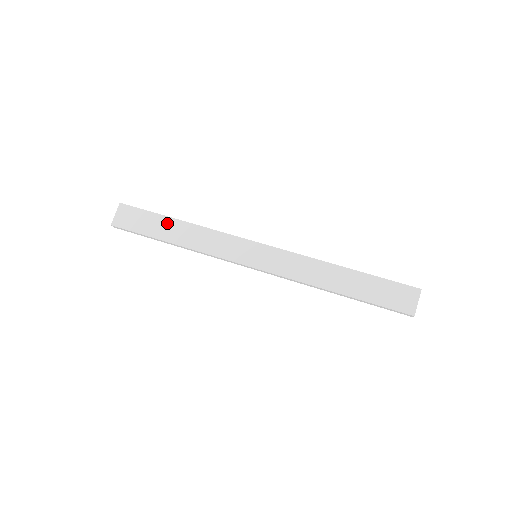
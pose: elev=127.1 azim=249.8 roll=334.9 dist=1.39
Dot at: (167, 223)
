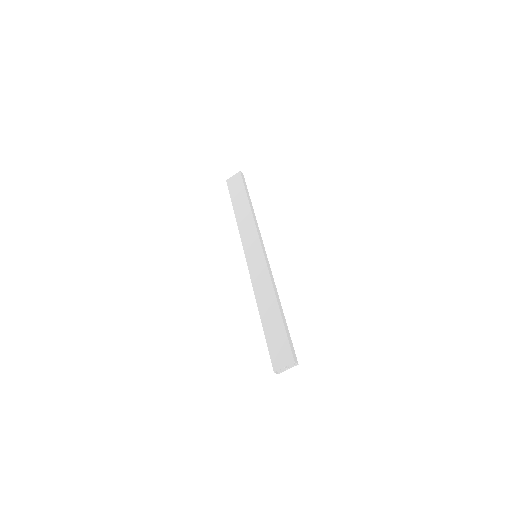
Dot at: (243, 200)
